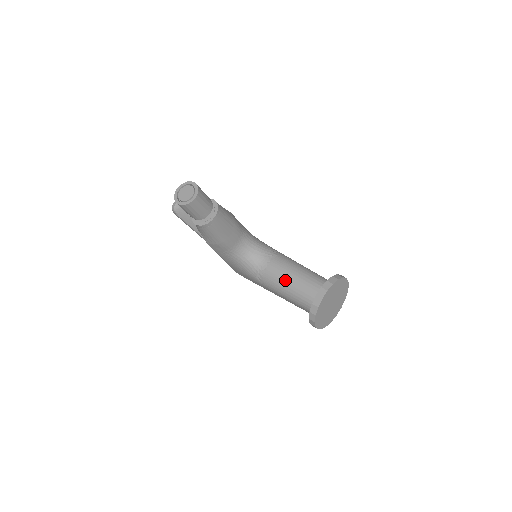
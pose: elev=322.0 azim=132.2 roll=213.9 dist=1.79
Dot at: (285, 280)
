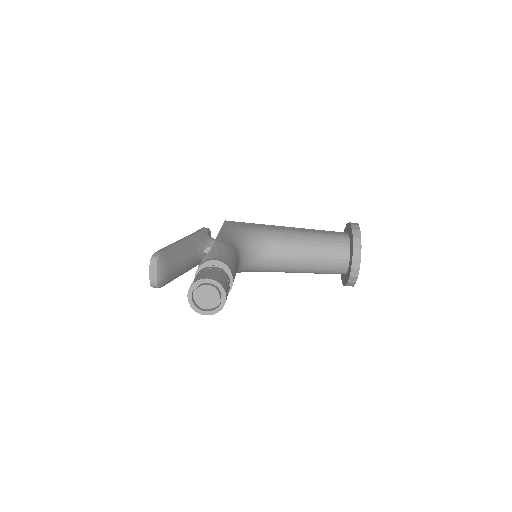
Dot at: (302, 263)
